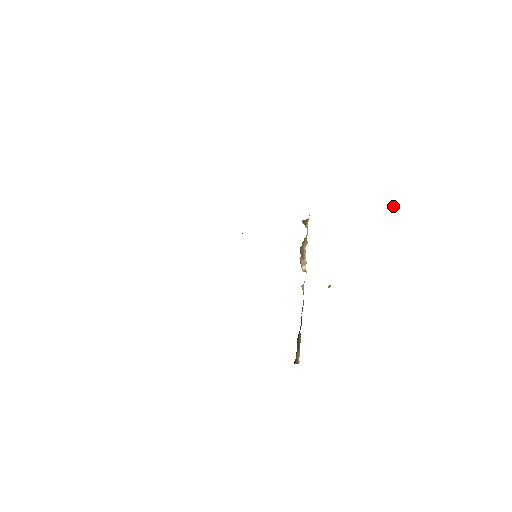
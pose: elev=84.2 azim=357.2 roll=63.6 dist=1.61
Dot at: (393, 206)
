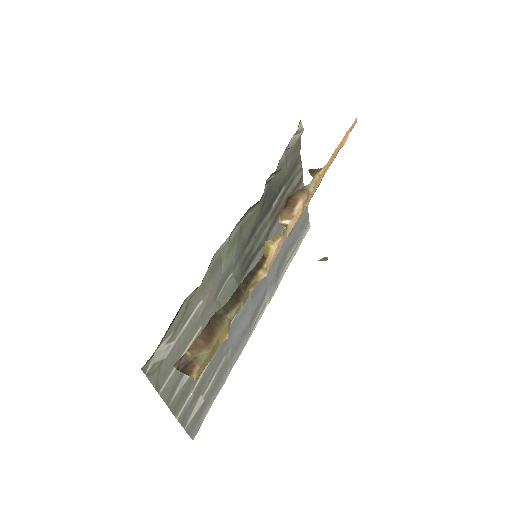
Dot at: out of frame
